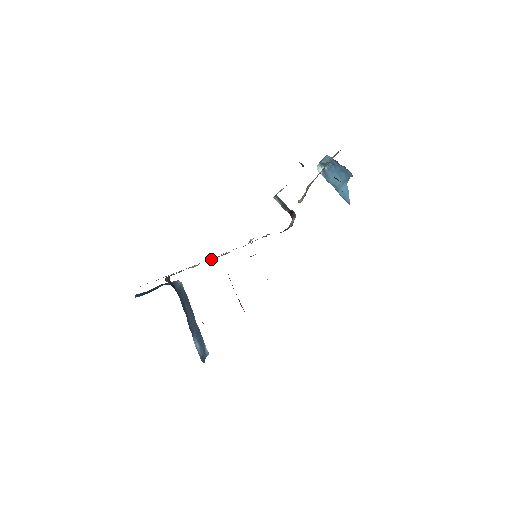
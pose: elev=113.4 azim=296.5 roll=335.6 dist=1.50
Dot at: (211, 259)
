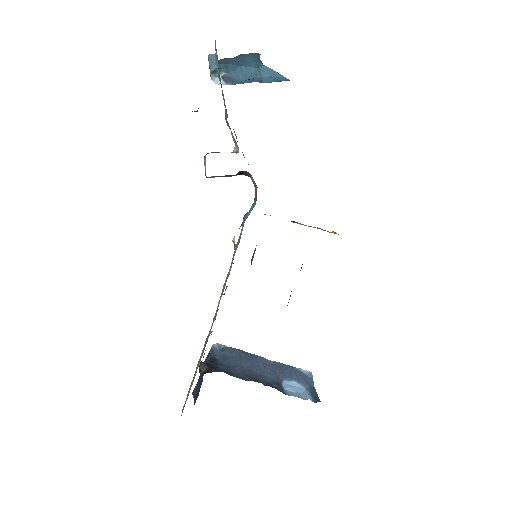
Dot at: occluded
